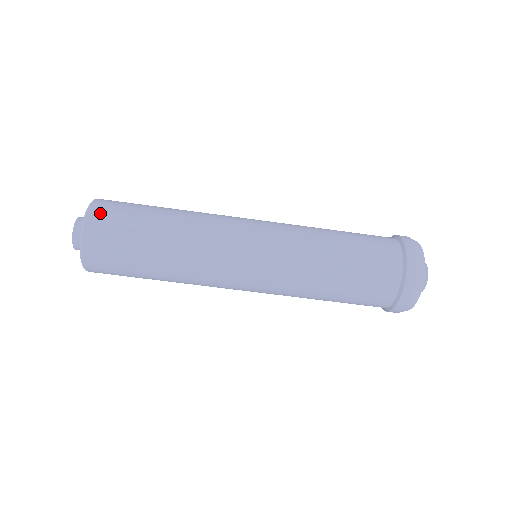
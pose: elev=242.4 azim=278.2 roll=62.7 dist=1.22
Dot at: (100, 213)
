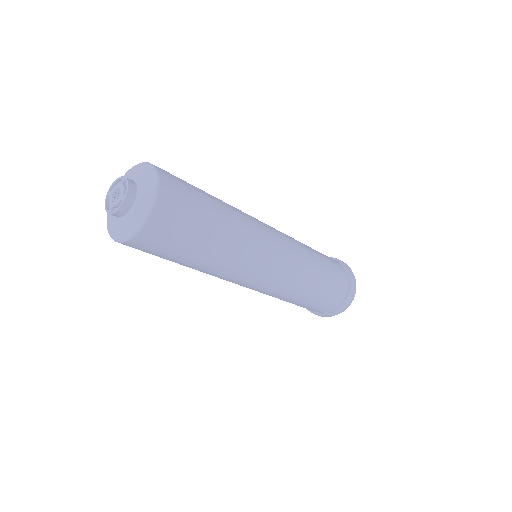
Dot at: (165, 214)
